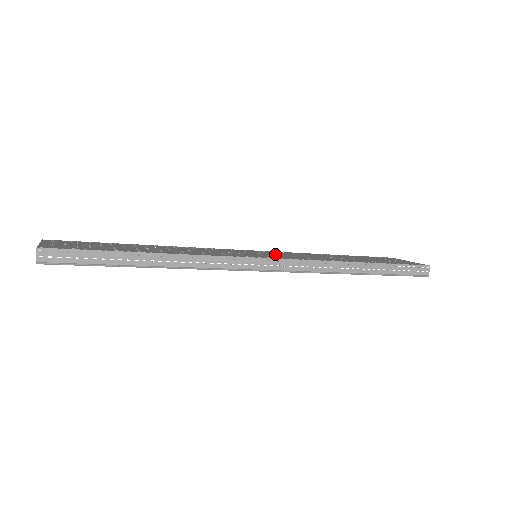
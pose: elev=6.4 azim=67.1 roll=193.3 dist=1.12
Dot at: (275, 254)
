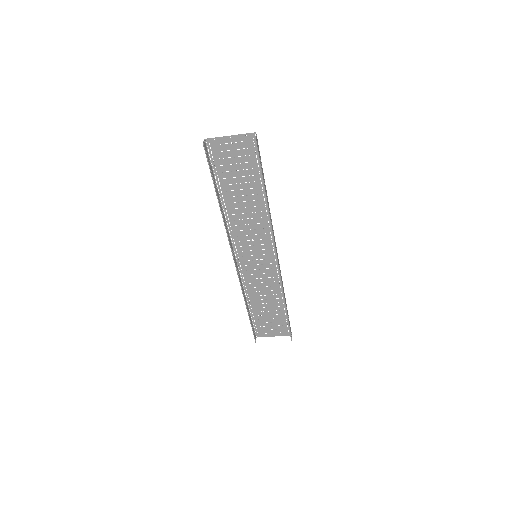
Dot at: (257, 266)
